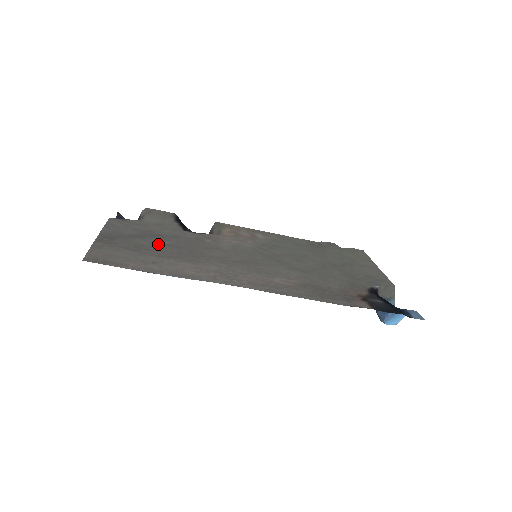
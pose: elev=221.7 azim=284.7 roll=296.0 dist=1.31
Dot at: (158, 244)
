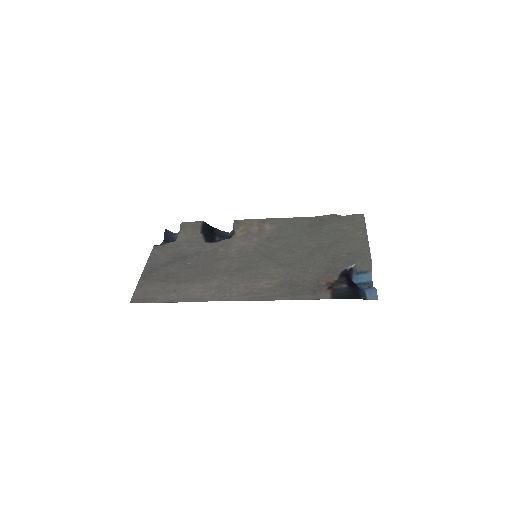
Dot at: (182, 268)
